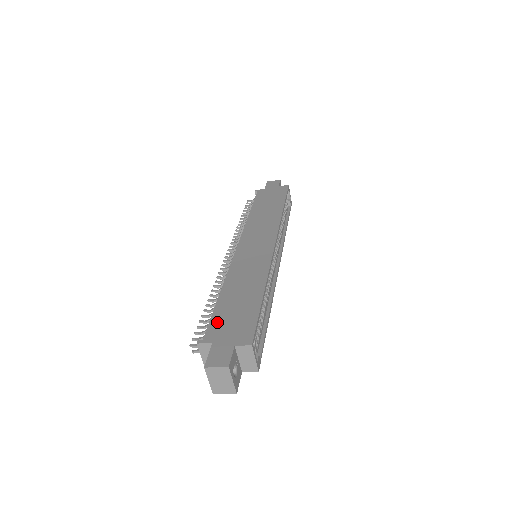
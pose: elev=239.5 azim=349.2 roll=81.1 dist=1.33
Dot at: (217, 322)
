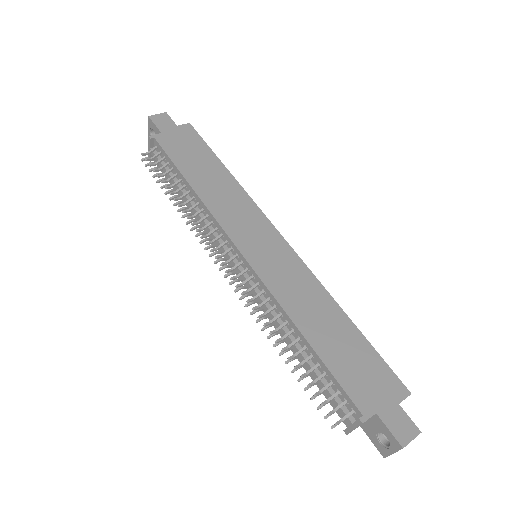
Dot at: (350, 383)
